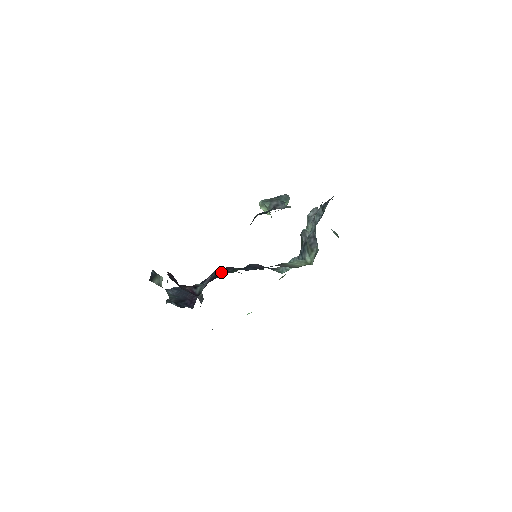
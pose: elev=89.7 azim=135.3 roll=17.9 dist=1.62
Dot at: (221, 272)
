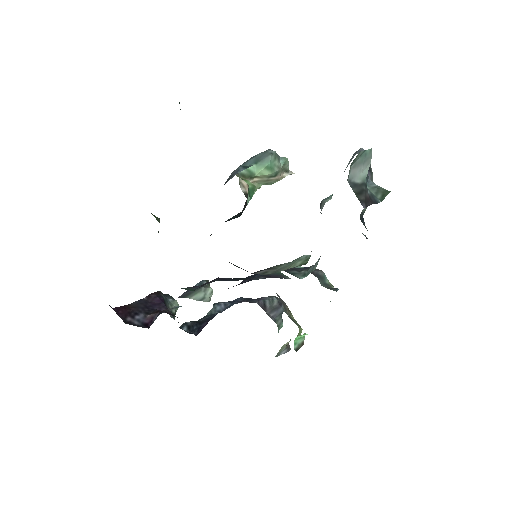
Dot at: (242, 281)
